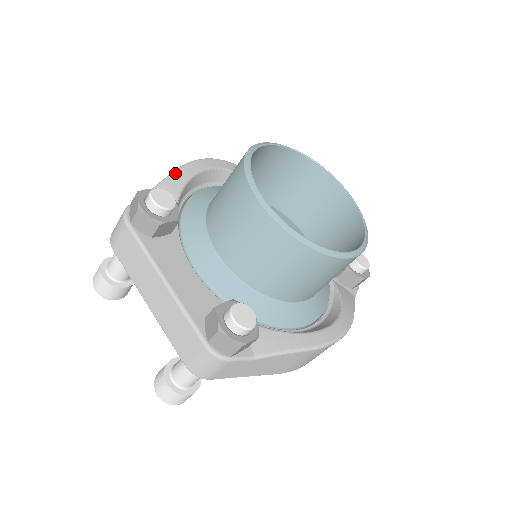
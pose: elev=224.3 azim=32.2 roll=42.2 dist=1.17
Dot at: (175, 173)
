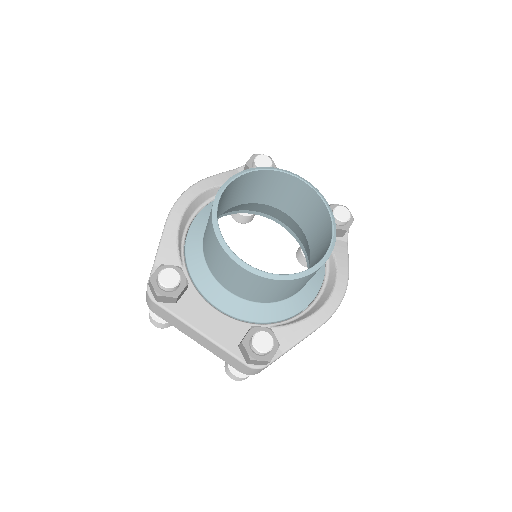
Dot at: (165, 231)
